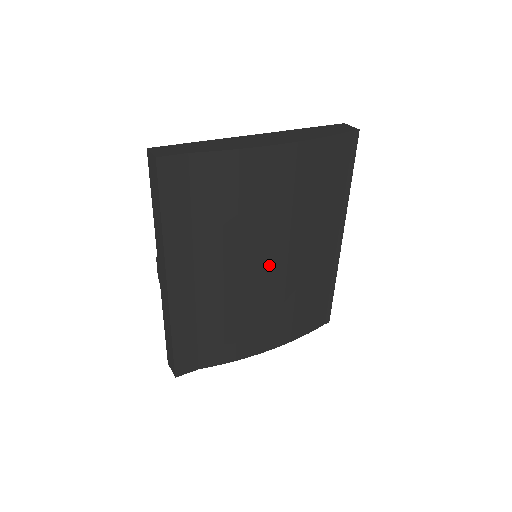
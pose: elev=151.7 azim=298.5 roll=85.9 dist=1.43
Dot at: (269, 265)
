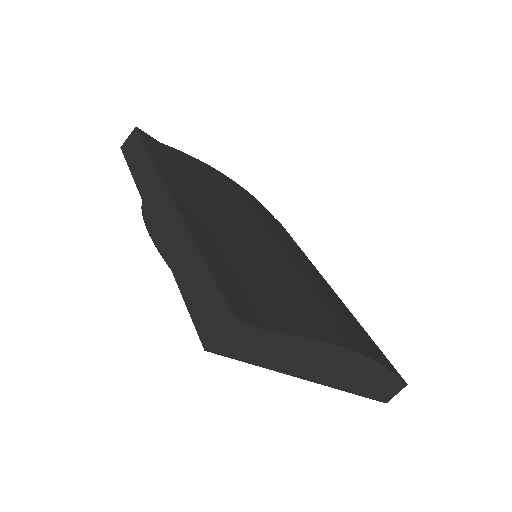
Dot at: (275, 245)
